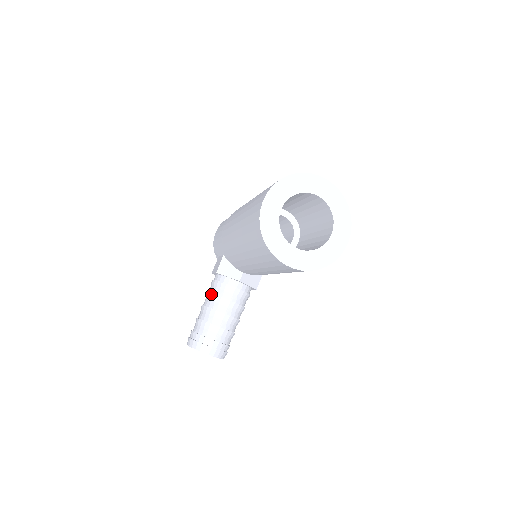
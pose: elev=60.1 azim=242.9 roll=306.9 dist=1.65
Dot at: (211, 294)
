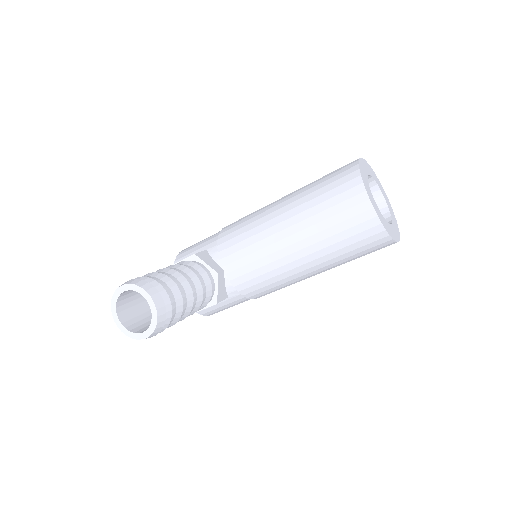
Dot at: occluded
